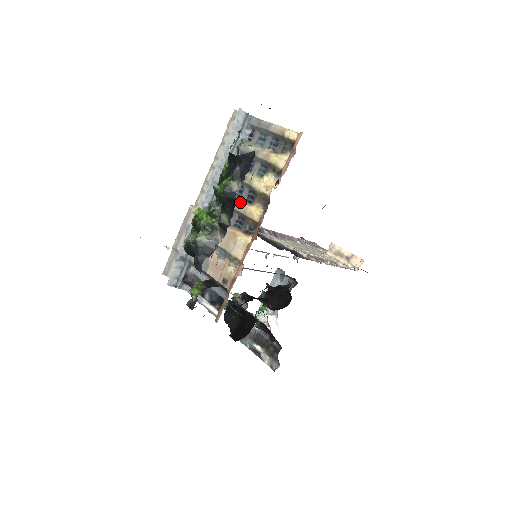
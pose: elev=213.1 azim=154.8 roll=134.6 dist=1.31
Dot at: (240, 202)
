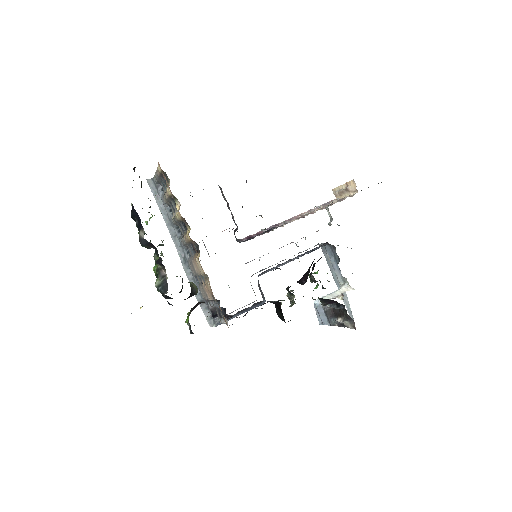
Dot at: (184, 236)
